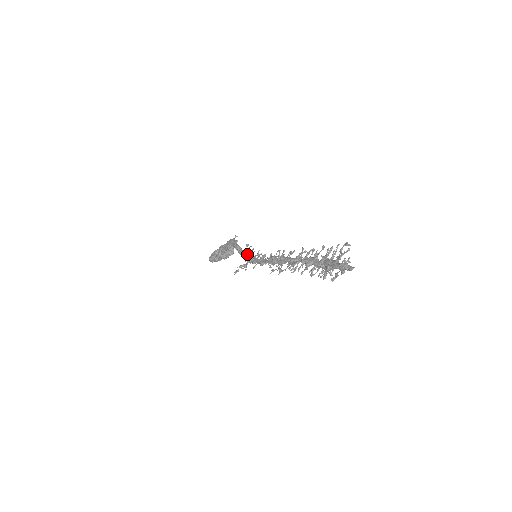
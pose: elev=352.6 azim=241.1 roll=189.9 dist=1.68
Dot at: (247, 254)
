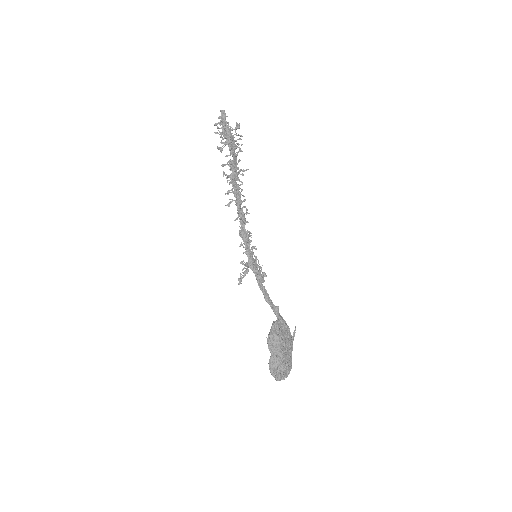
Dot at: (254, 268)
